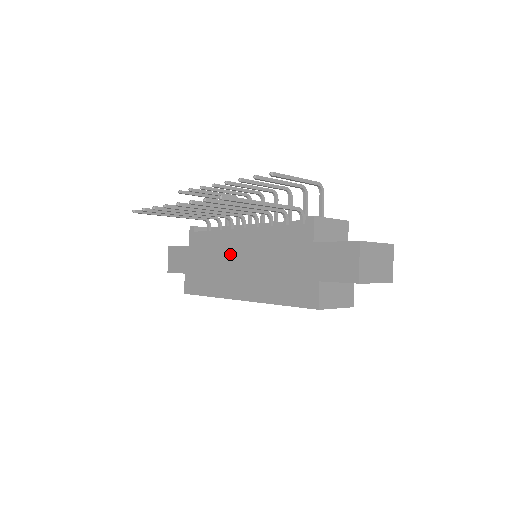
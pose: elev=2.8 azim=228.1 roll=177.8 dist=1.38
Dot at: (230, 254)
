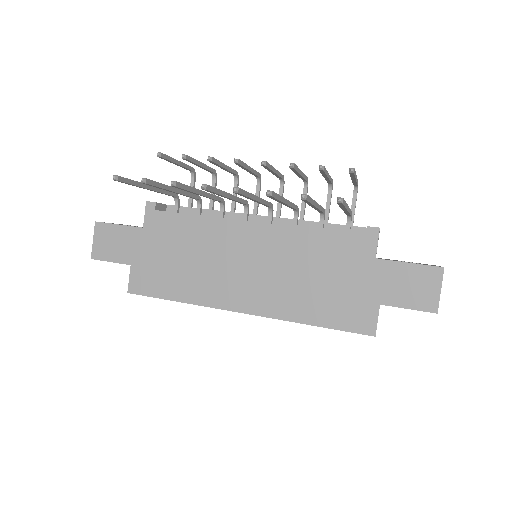
Dot at: (228, 251)
